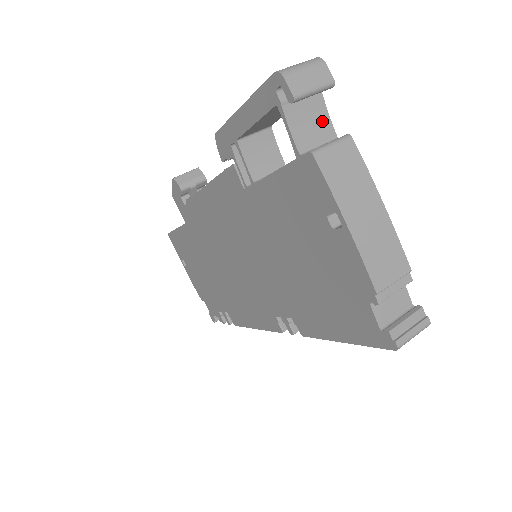
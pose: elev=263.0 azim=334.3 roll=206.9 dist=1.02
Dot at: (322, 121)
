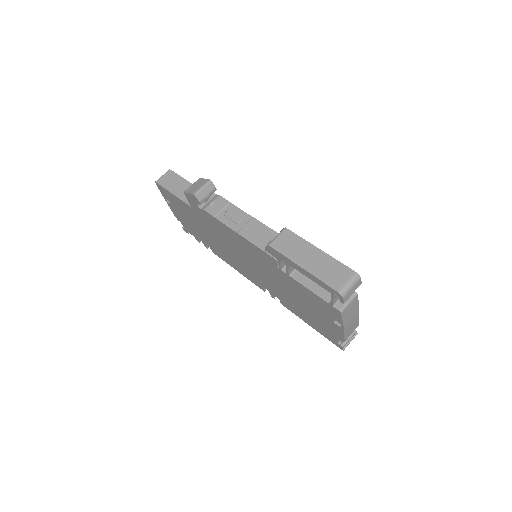
Dot at: occluded
